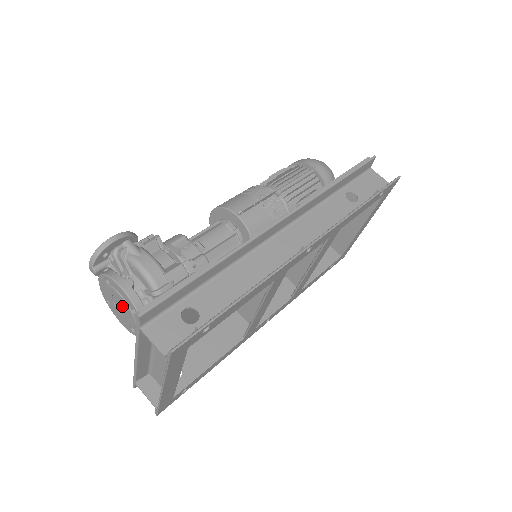
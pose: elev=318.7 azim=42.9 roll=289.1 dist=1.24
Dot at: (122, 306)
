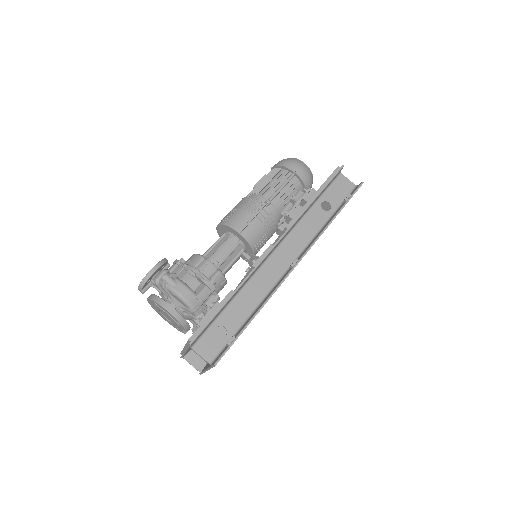
Dot at: (168, 317)
